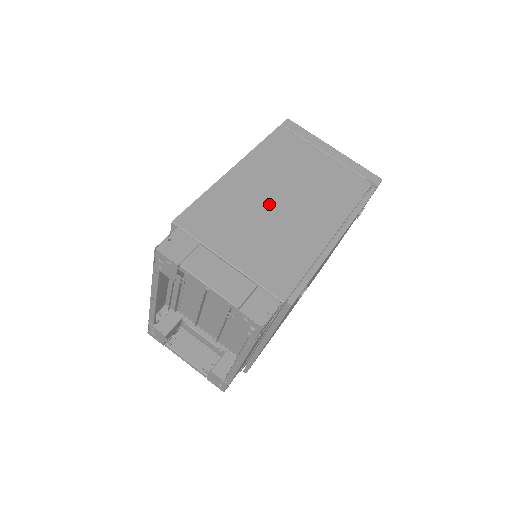
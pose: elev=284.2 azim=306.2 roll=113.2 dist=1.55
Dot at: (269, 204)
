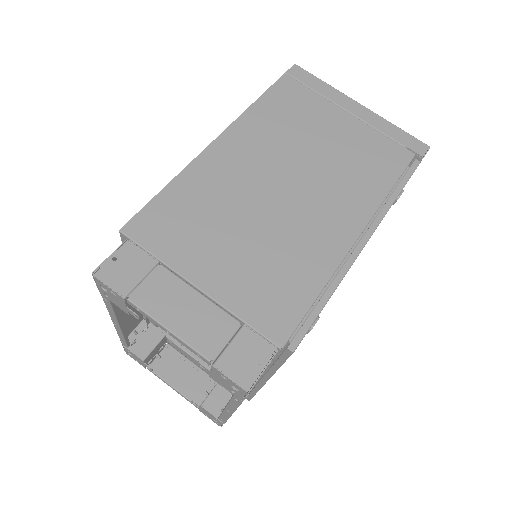
Dot at: (264, 194)
